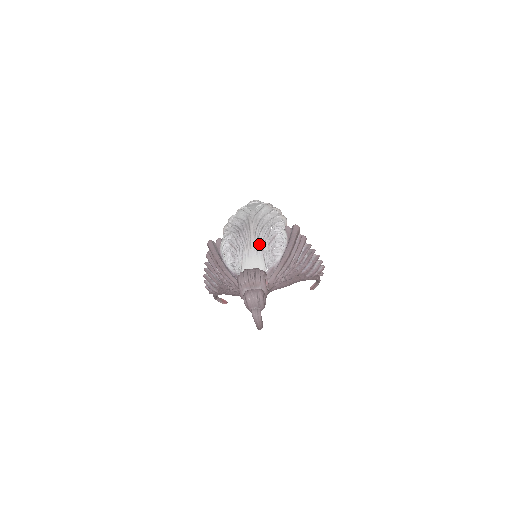
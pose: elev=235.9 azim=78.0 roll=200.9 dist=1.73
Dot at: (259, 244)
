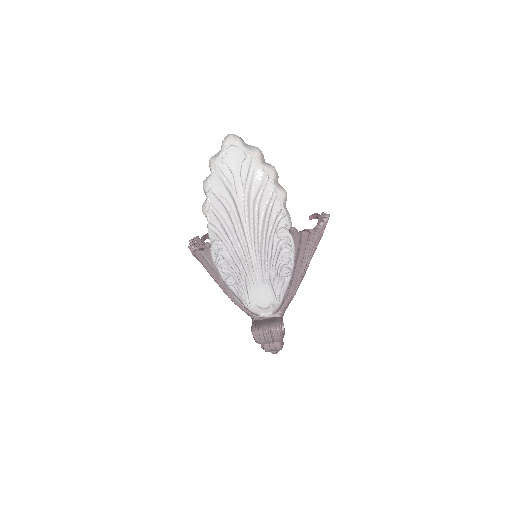
Dot at: (264, 271)
